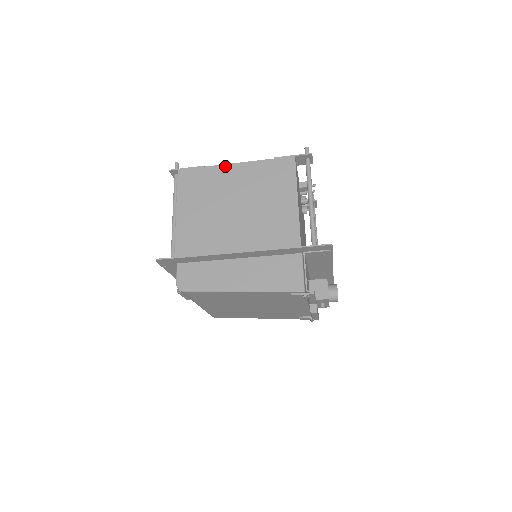
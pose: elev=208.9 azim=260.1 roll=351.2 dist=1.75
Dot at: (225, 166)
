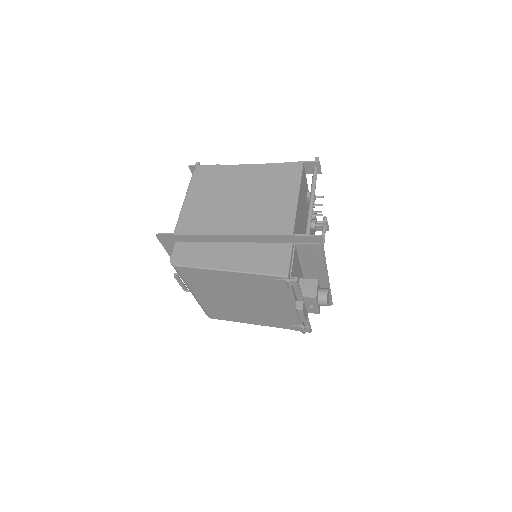
Dot at: (238, 166)
